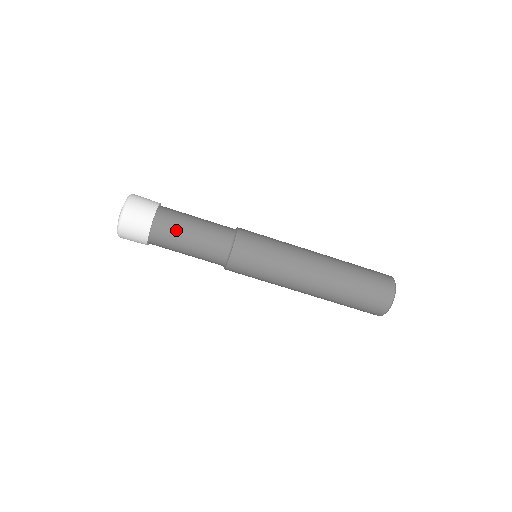
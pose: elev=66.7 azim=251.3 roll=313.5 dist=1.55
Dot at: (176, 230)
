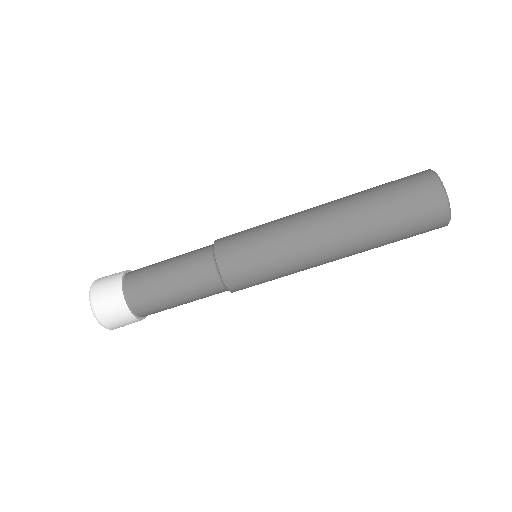
Dot at: (161, 306)
